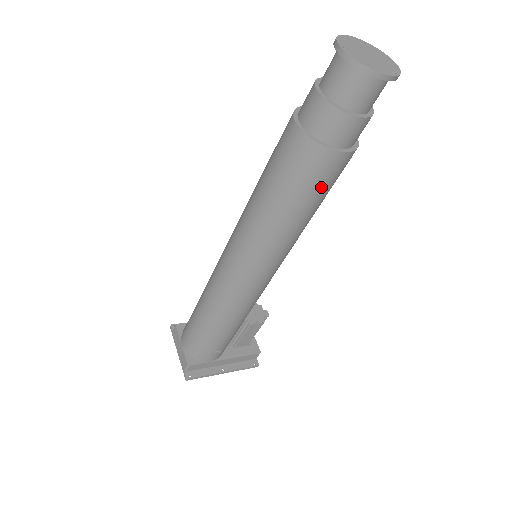
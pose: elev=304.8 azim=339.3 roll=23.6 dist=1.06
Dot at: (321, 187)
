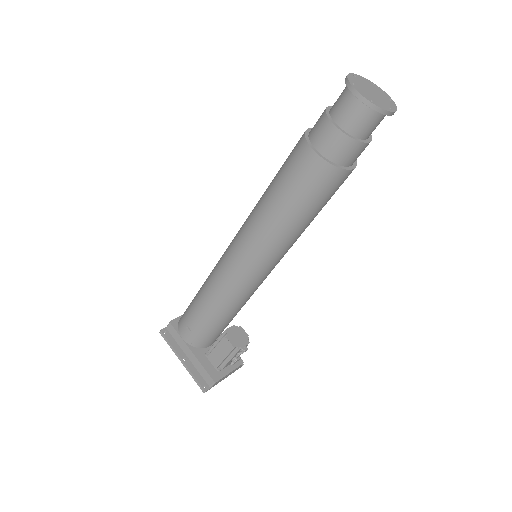
Dot at: (294, 181)
